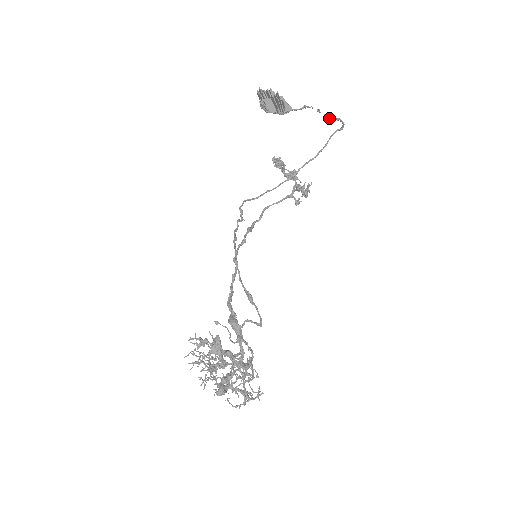
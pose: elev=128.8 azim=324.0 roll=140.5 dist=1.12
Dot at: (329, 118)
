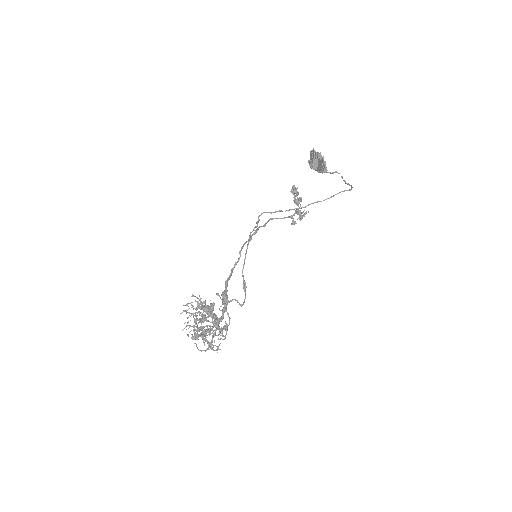
Dot at: (346, 183)
